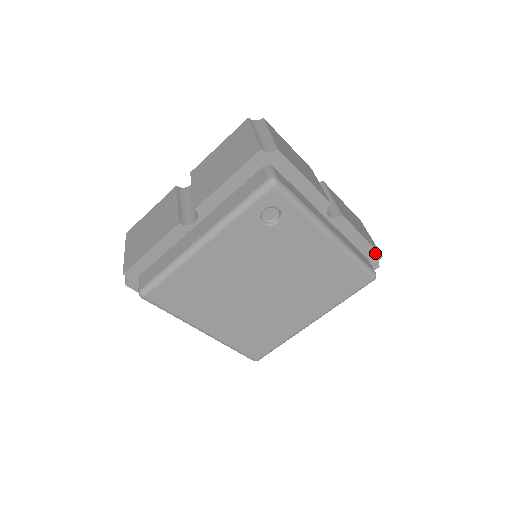
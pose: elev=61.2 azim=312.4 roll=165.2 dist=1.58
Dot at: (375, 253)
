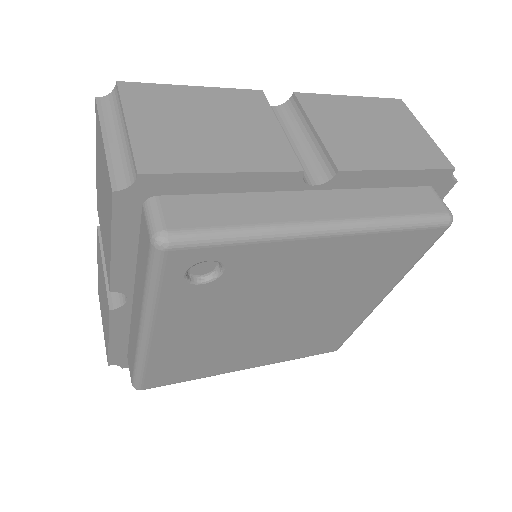
Dot at: (437, 173)
